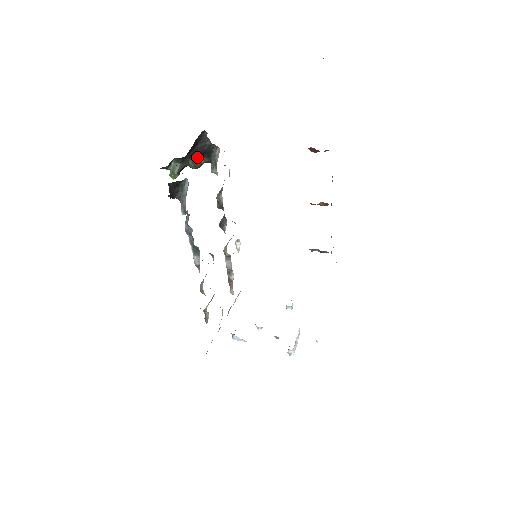
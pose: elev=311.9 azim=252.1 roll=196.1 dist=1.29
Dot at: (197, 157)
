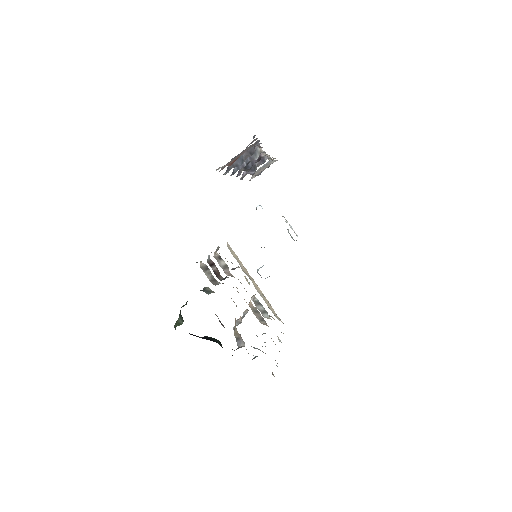
Dot at: occluded
